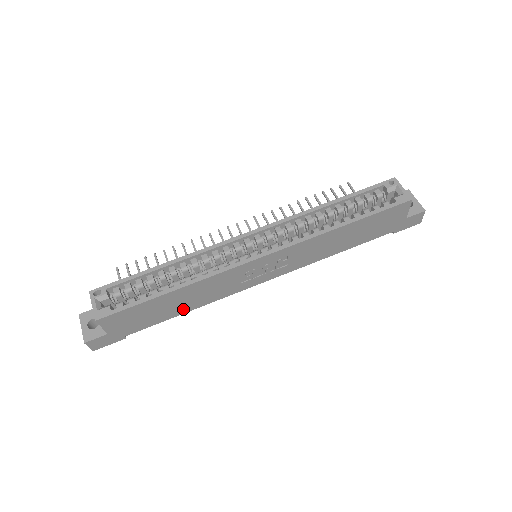
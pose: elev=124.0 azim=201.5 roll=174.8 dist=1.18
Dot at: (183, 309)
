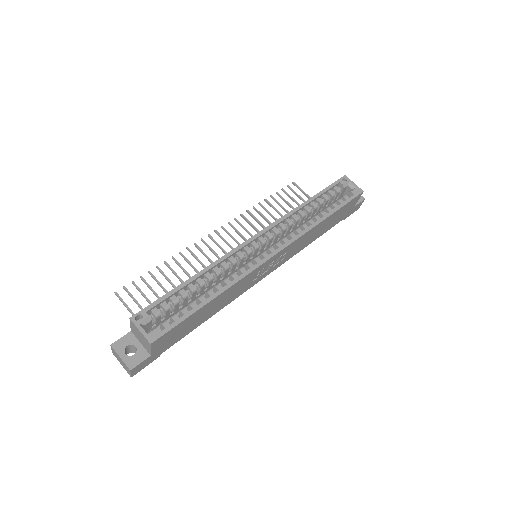
Dot at: (208, 316)
